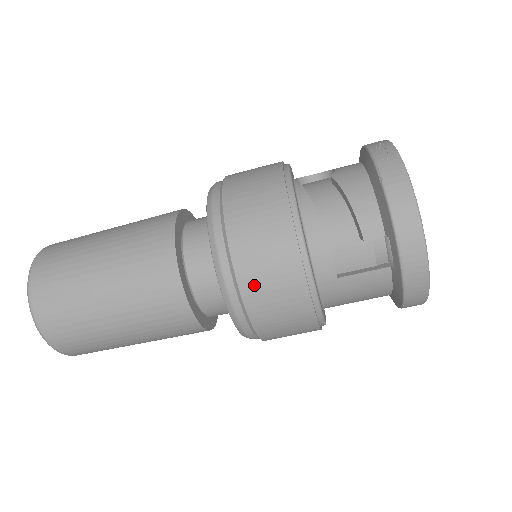
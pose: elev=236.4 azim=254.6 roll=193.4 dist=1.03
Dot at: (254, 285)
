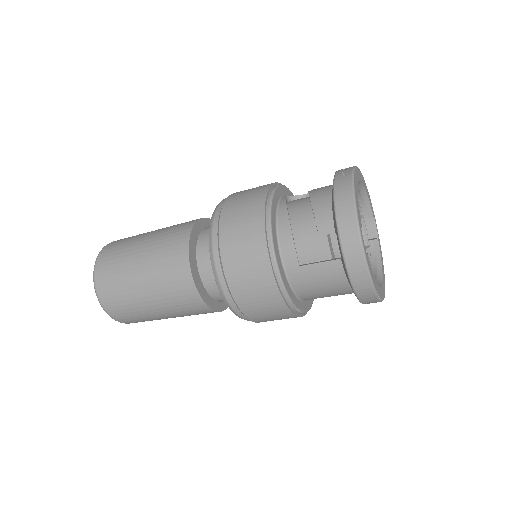
Dot at: (233, 263)
